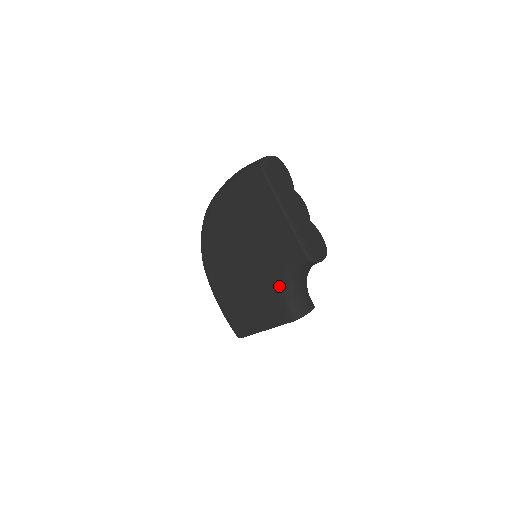
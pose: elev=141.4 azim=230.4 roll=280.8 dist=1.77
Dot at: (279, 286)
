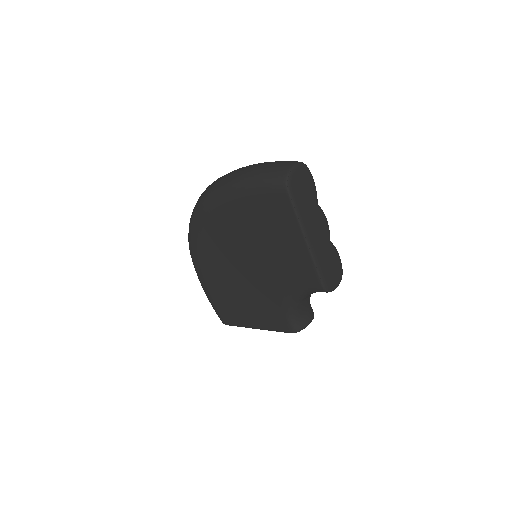
Dot at: (283, 301)
